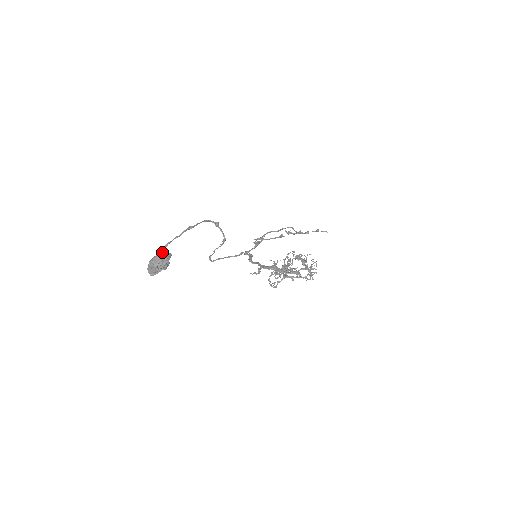
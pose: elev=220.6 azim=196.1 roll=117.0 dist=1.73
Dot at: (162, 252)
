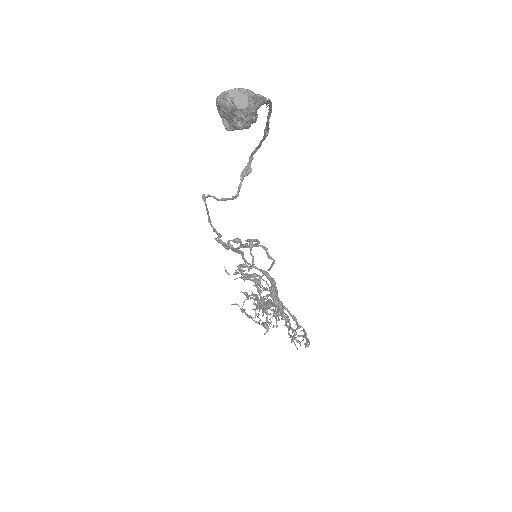
Dot at: (265, 102)
